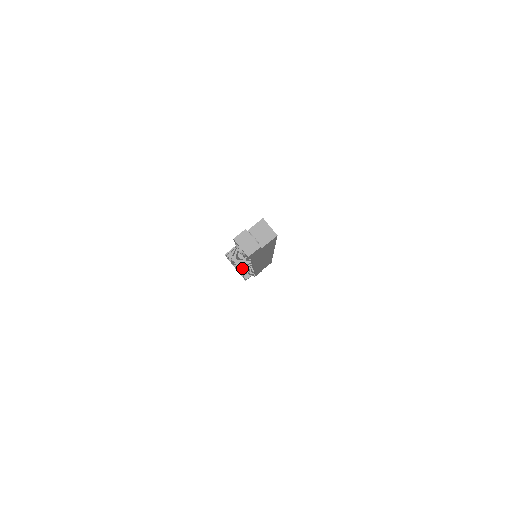
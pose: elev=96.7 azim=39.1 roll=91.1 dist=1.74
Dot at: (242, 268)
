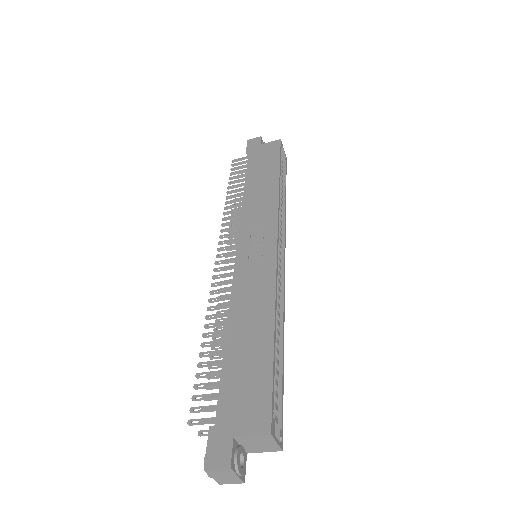
Dot at: occluded
